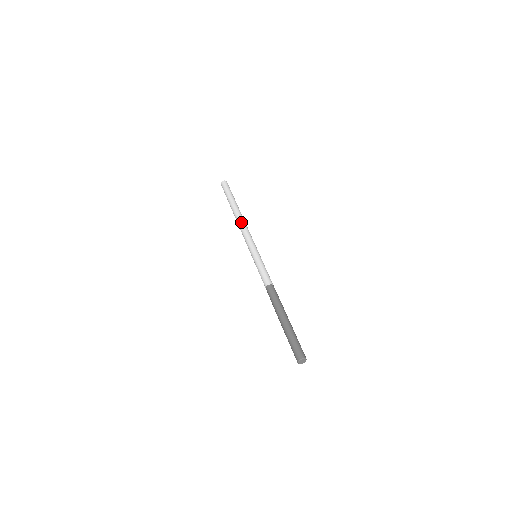
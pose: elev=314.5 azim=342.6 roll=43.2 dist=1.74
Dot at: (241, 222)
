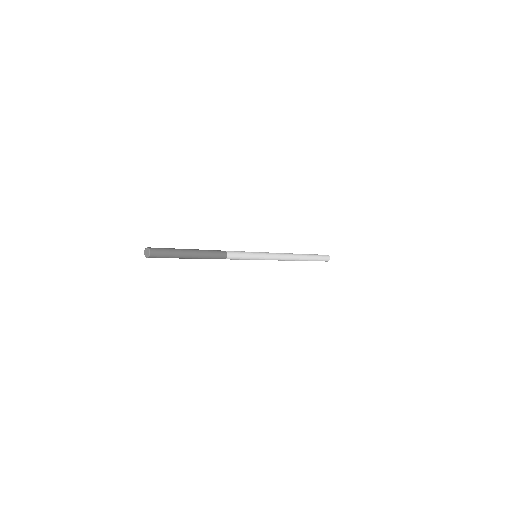
Dot at: (287, 253)
